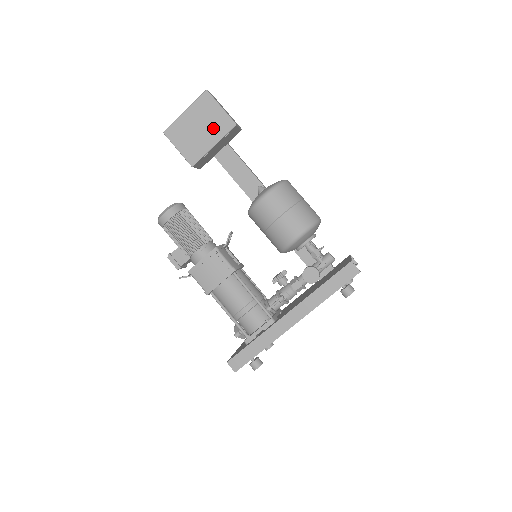
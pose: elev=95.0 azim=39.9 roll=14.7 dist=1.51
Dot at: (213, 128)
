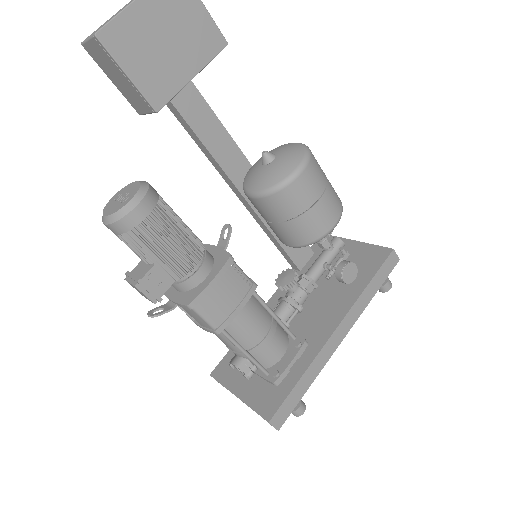
Dot at: (192, 43)
